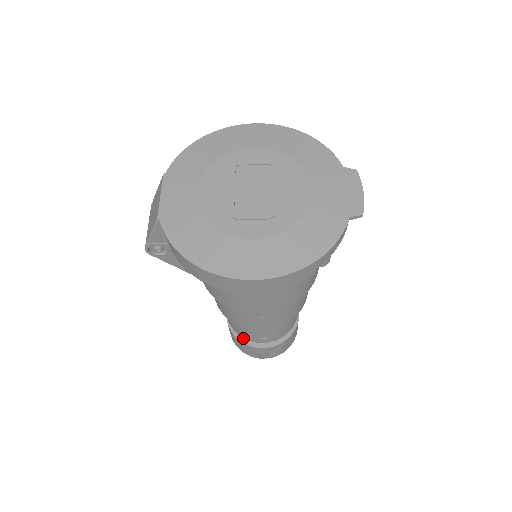
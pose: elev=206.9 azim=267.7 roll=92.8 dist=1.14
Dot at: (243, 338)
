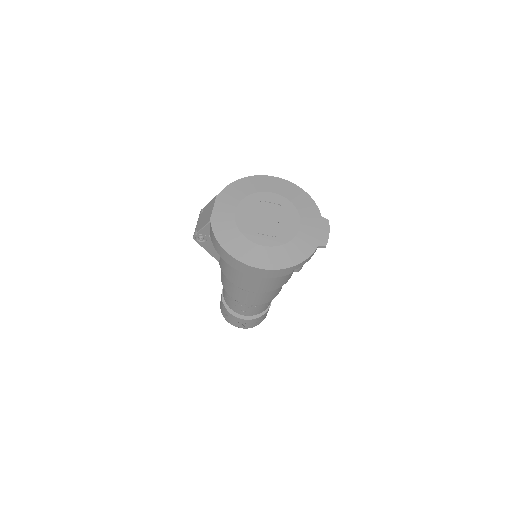
Dot at: (230, 310)
